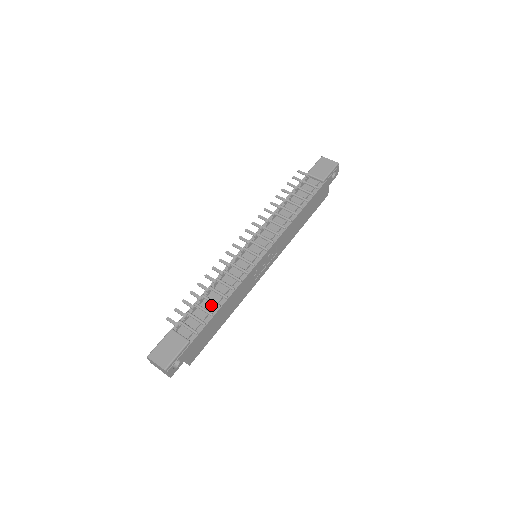
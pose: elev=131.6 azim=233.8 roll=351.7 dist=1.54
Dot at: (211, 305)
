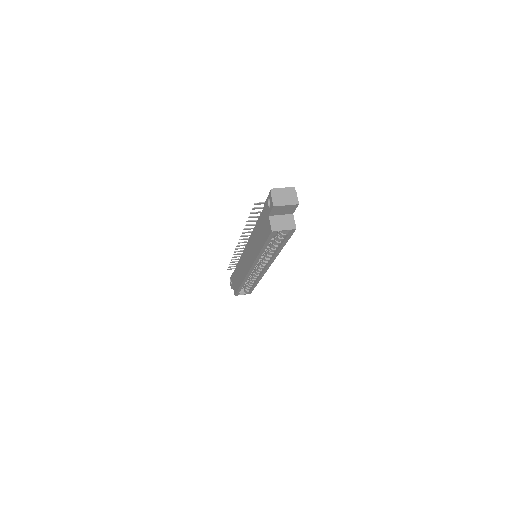
Dot at: occluded
